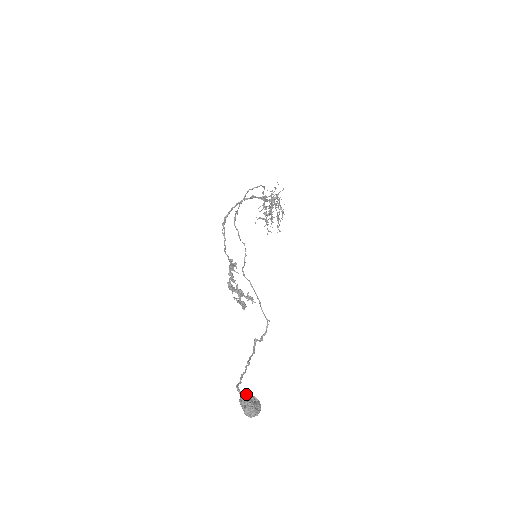
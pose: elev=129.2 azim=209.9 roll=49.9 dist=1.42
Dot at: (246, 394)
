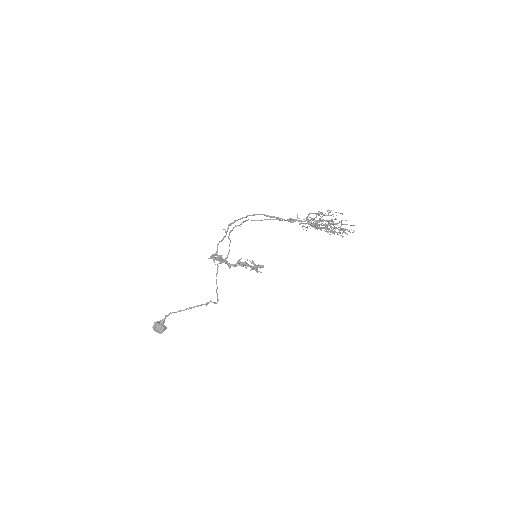
Dot at: (160, 322)
